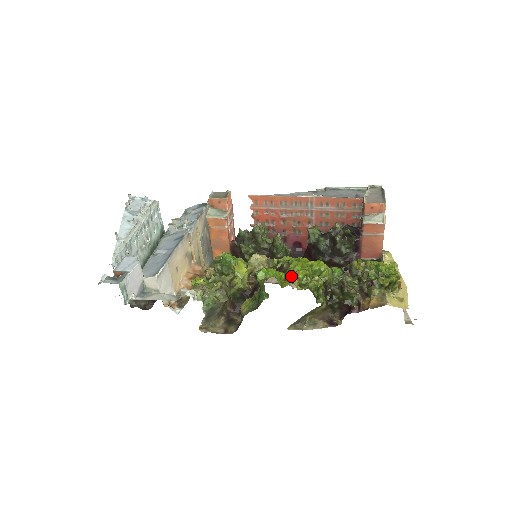
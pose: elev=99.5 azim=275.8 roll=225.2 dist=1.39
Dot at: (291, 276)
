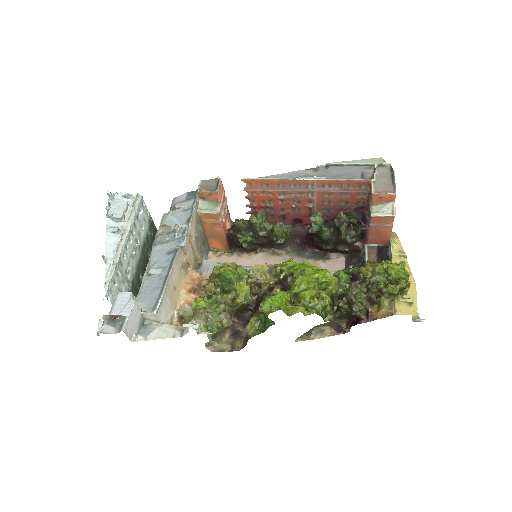
Dot at: (297, 296)
